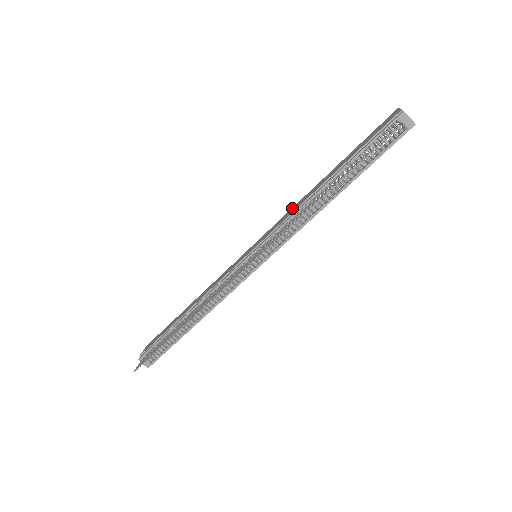
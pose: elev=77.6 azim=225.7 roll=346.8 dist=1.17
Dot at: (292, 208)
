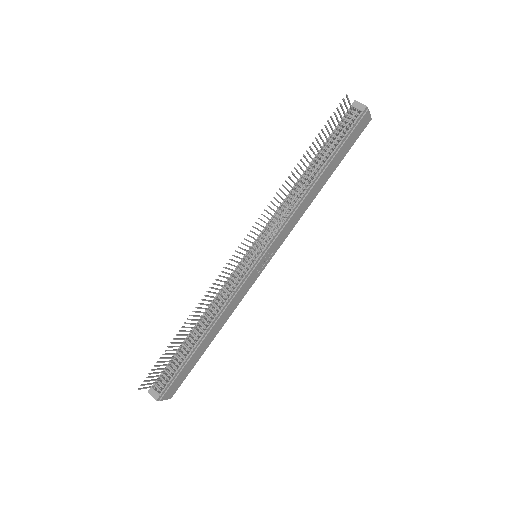
Dot at: occluded
